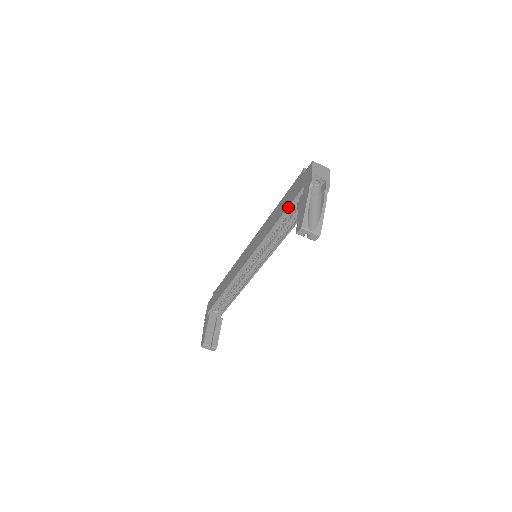
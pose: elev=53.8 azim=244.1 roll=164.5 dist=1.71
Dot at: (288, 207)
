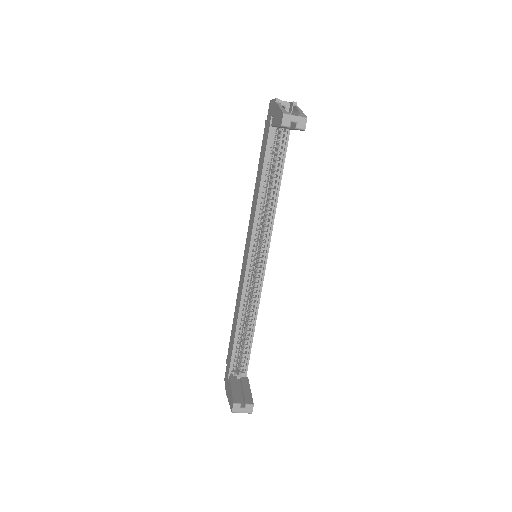
Dot at: (265, 153)
